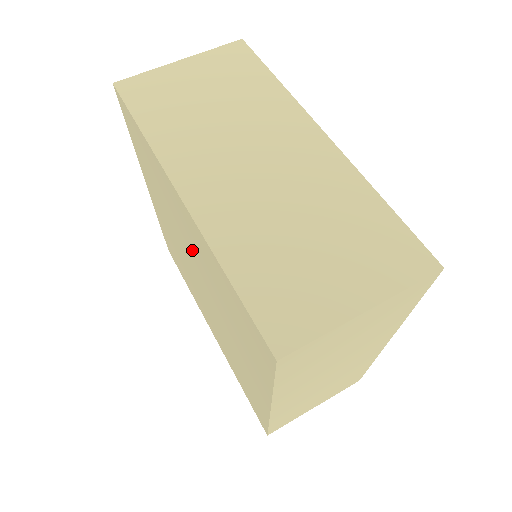
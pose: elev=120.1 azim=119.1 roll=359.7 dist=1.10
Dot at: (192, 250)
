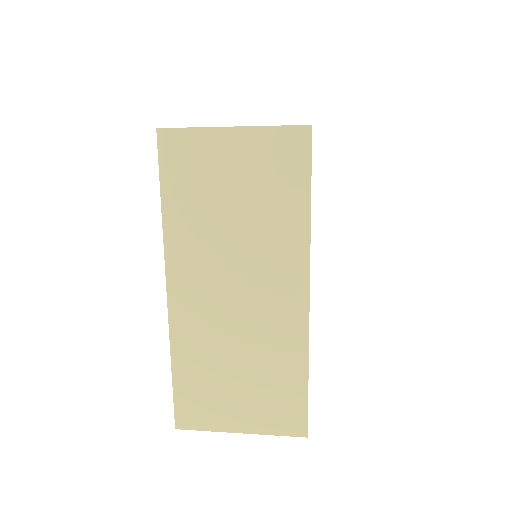
Dot at: occluded
